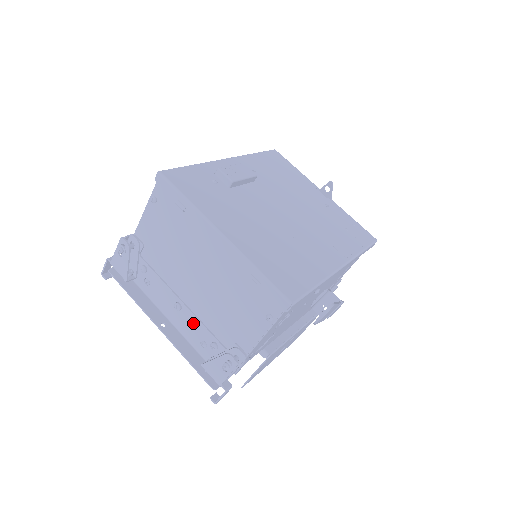
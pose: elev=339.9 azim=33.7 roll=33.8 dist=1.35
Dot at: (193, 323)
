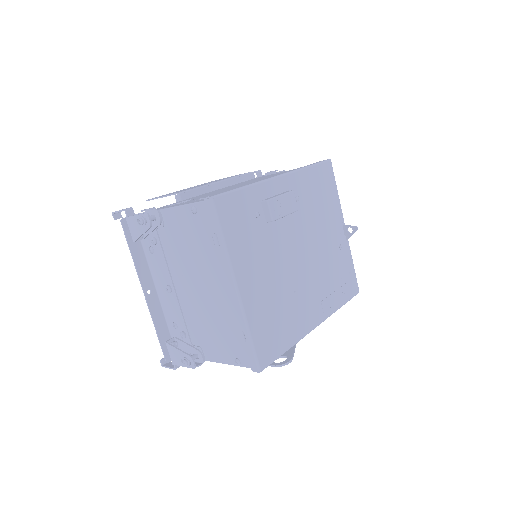
Dot at: (175, 308)
